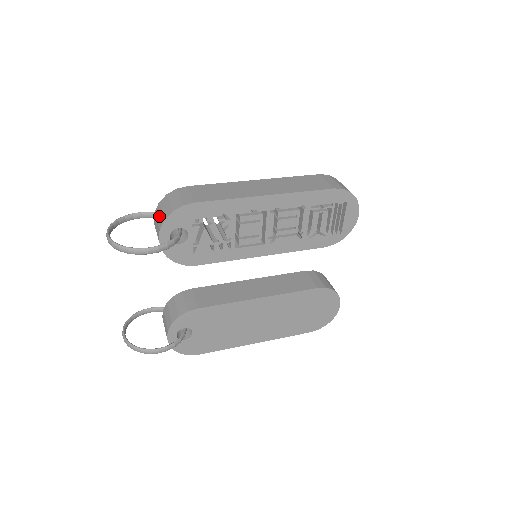
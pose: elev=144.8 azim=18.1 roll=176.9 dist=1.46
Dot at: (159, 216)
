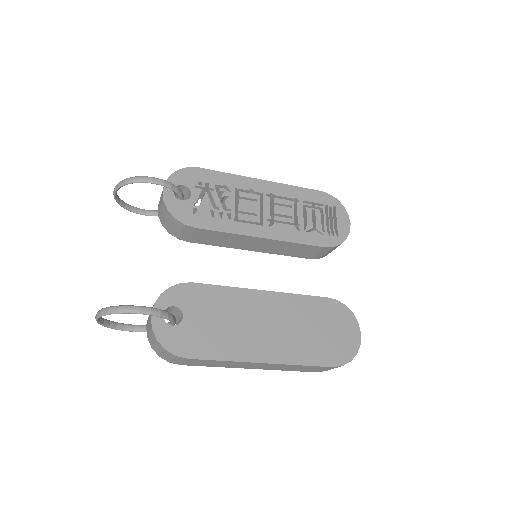
Dot at: occluded
